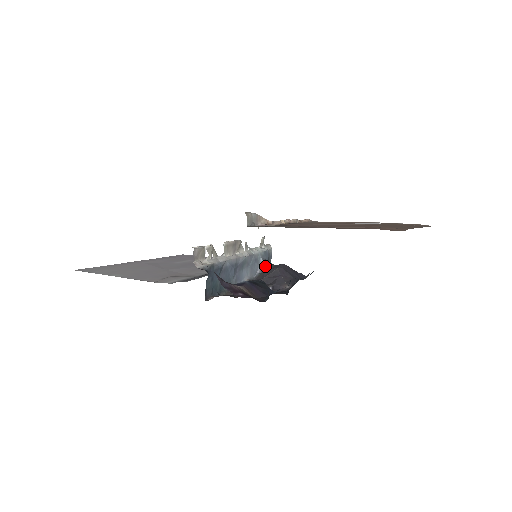
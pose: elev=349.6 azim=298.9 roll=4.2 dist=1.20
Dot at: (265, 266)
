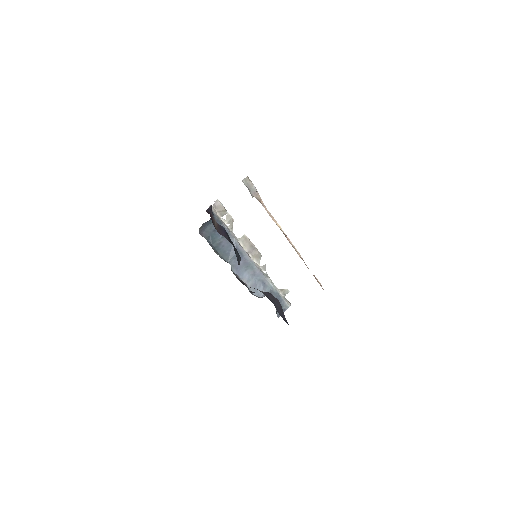
Dot at: occluded
